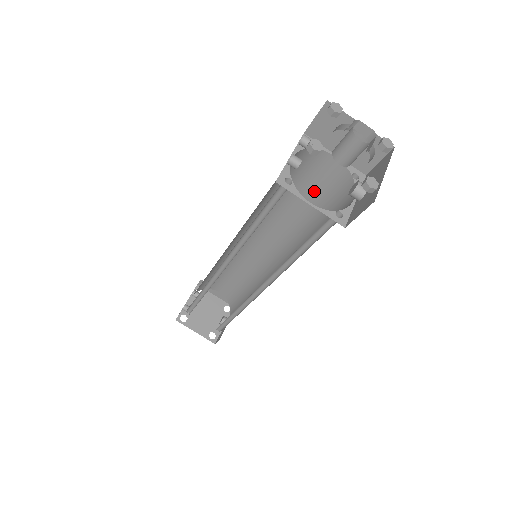
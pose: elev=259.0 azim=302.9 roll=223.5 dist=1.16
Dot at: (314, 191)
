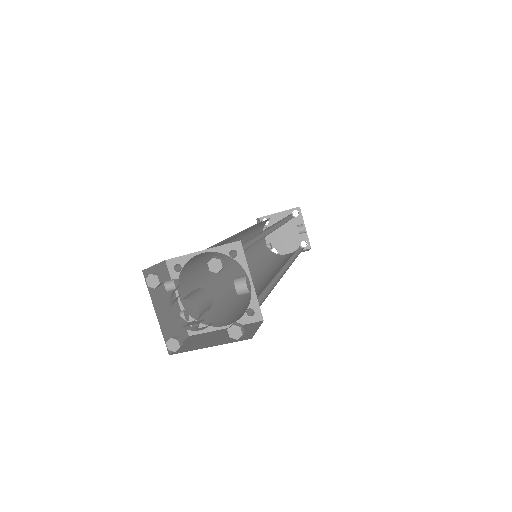
Dot at: occluded
